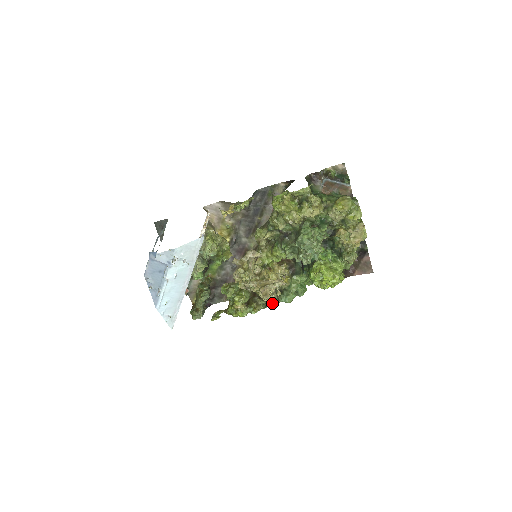
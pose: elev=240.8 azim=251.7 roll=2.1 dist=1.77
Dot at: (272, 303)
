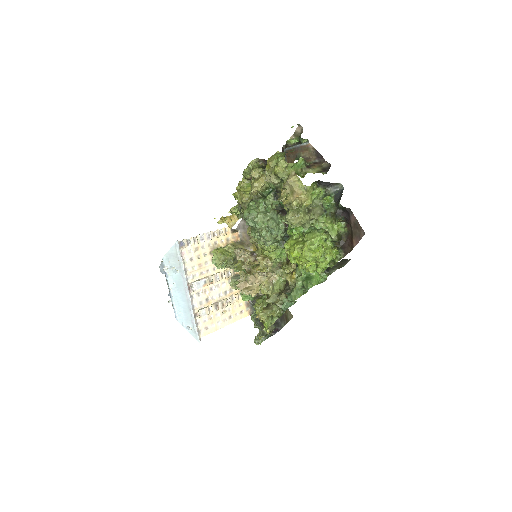
Dot at: (283, 305)
